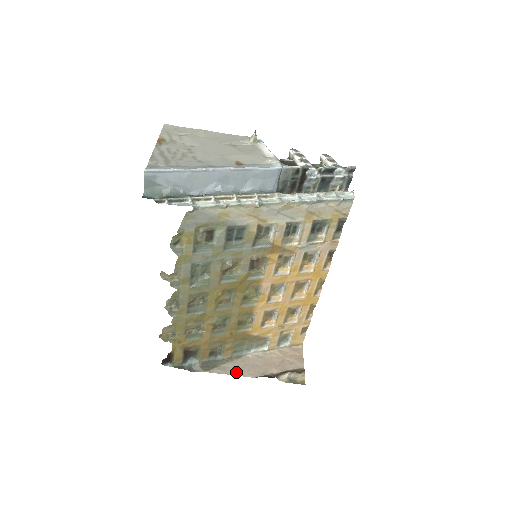
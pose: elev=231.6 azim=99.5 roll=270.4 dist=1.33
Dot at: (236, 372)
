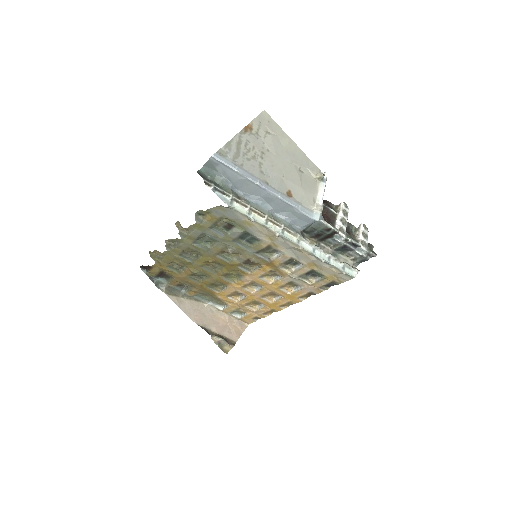
Dot at: (187, 310)
